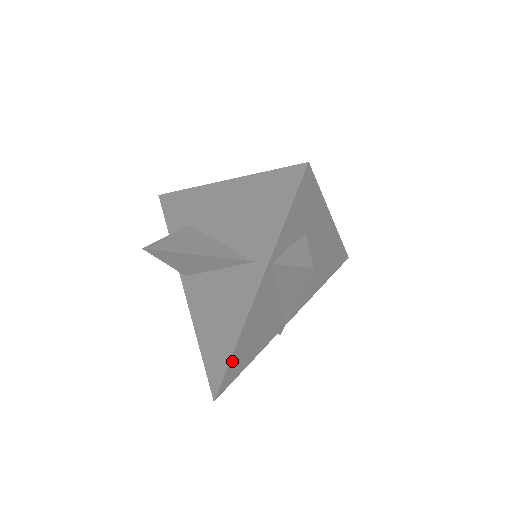
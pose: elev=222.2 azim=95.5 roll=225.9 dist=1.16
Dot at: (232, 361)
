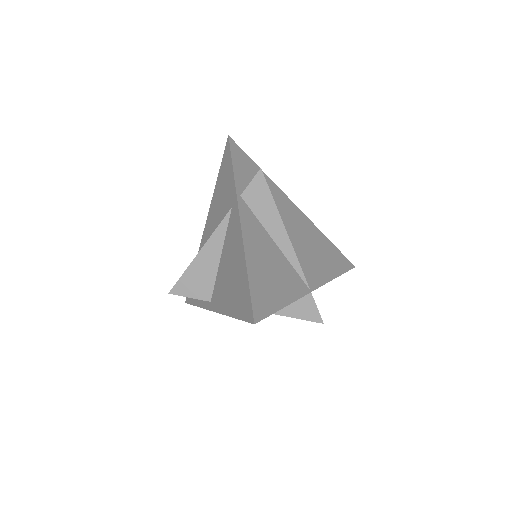
Dot at: (252, 280)
